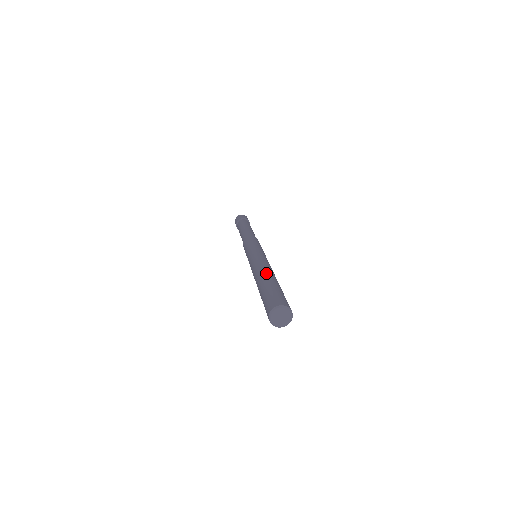
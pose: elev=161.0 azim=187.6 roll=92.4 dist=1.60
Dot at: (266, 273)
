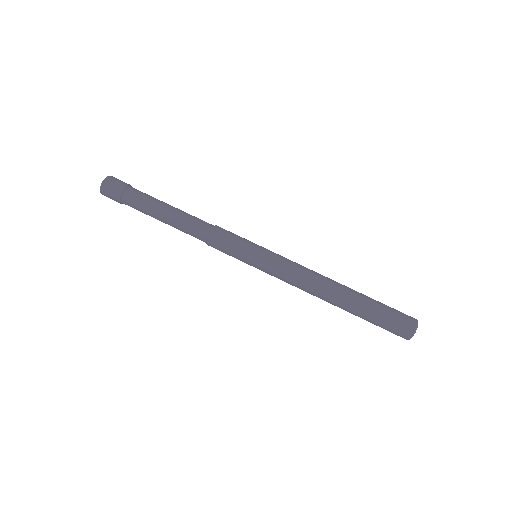
Dot at: (334, 303)
